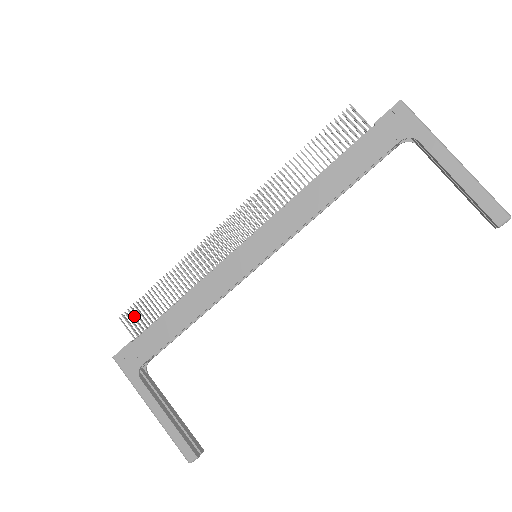
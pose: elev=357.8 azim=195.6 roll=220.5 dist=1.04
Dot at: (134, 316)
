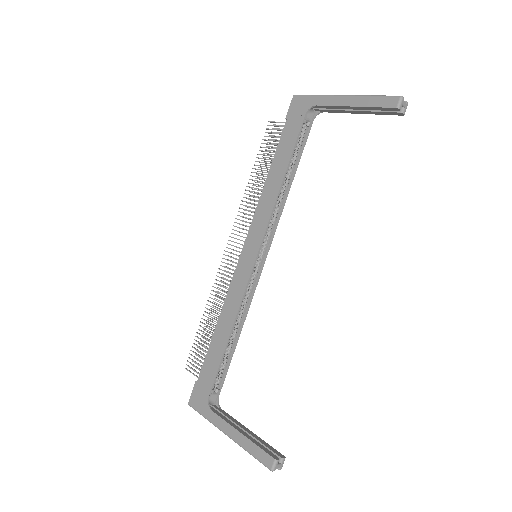
Dot at: occluded
